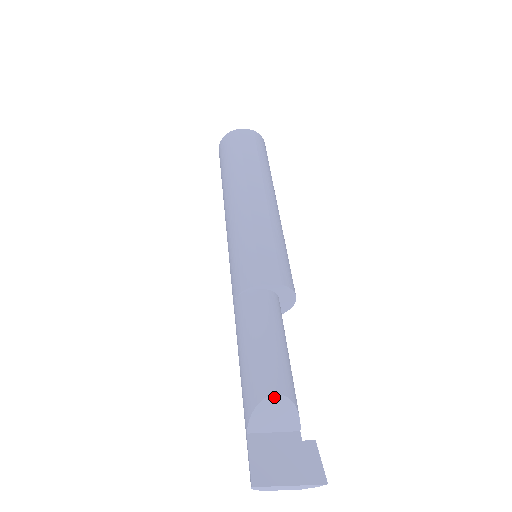
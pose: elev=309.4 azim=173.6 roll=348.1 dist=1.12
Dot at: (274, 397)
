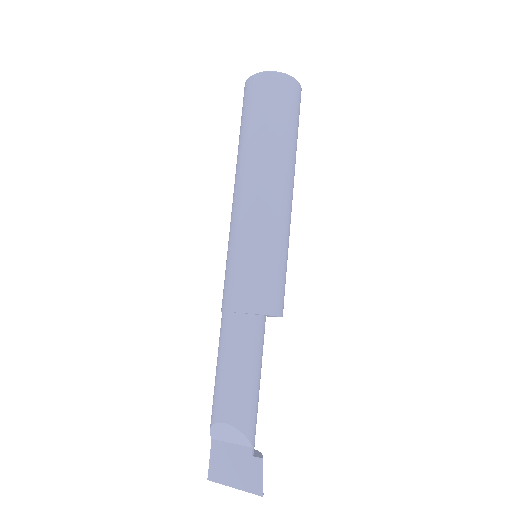
Dot at: (222, 424)
